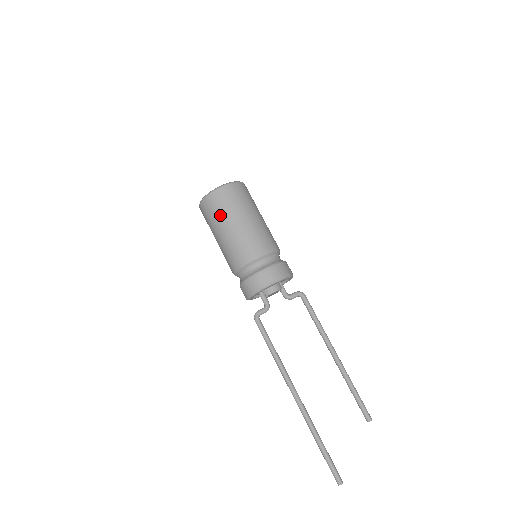
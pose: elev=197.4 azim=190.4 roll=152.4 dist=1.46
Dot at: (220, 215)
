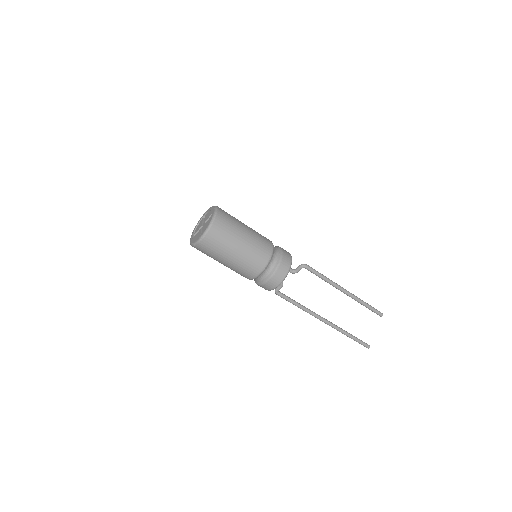
Dot at: (212, 257)
